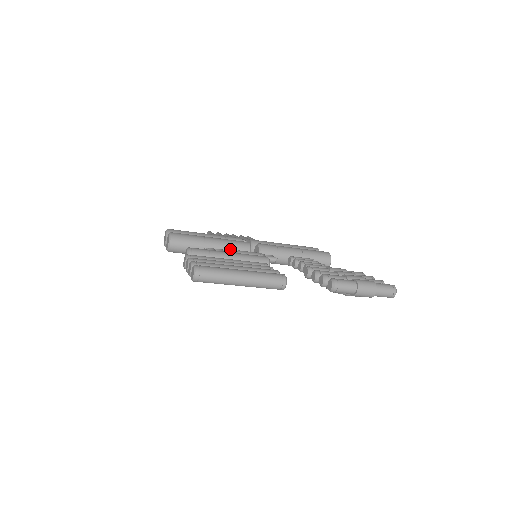
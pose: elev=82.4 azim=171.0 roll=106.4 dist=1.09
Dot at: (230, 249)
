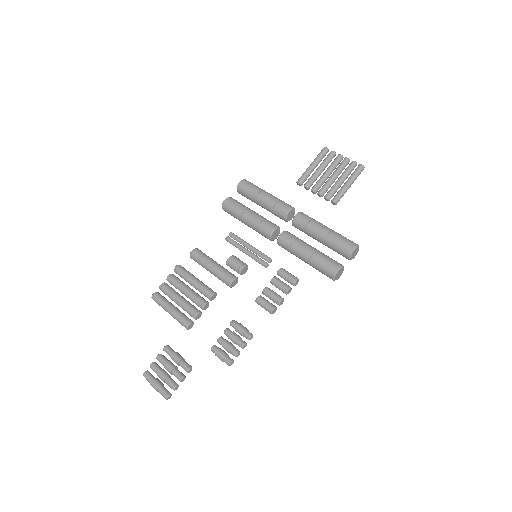
Dot at: (257, 231)
